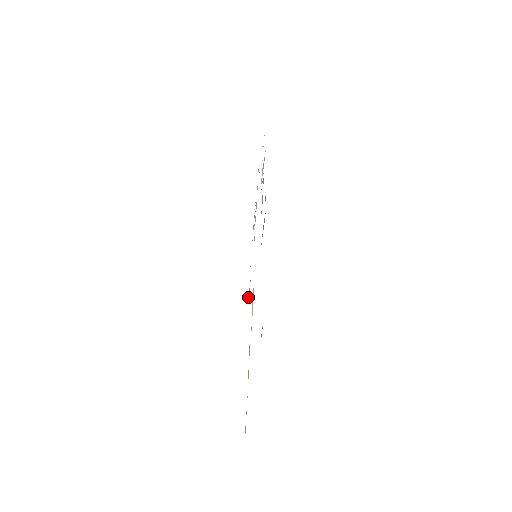
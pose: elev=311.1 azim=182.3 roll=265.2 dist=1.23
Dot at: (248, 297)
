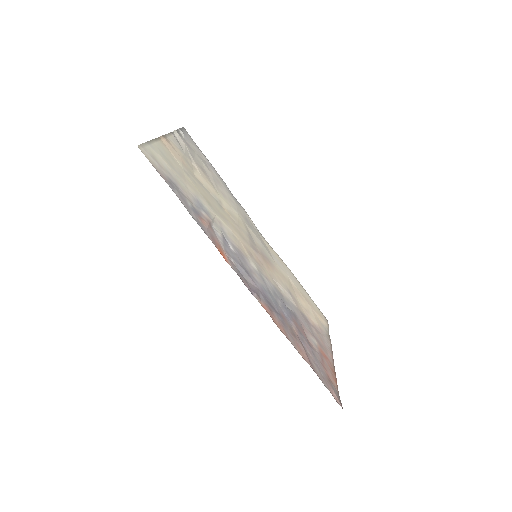
Dot at: (255, 228)
